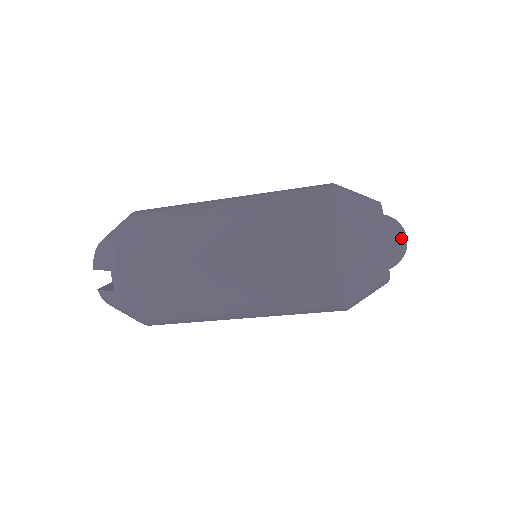
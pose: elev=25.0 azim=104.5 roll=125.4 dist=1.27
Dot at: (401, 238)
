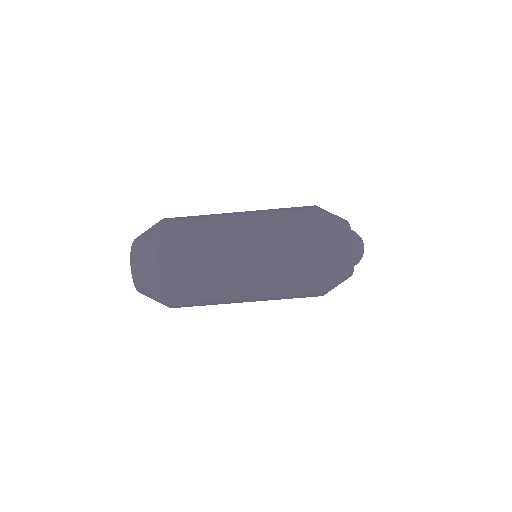
Dot at: occluded
